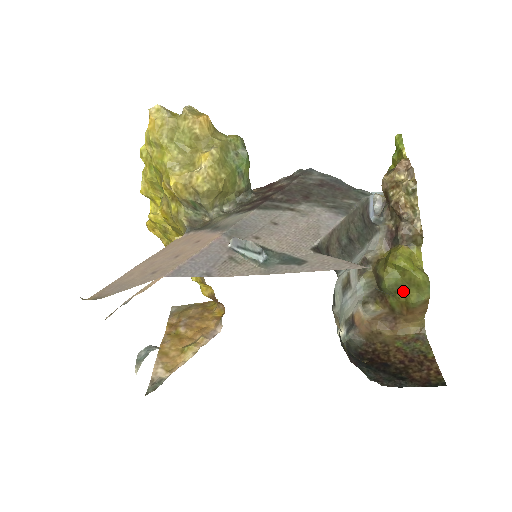
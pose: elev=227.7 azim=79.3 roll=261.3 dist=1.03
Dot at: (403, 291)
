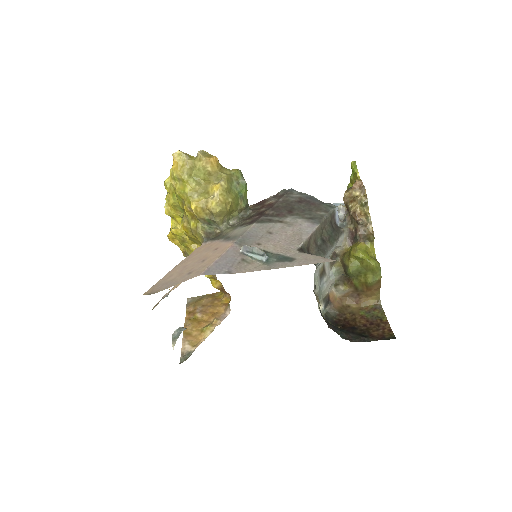
Dot at: (363, 275)
